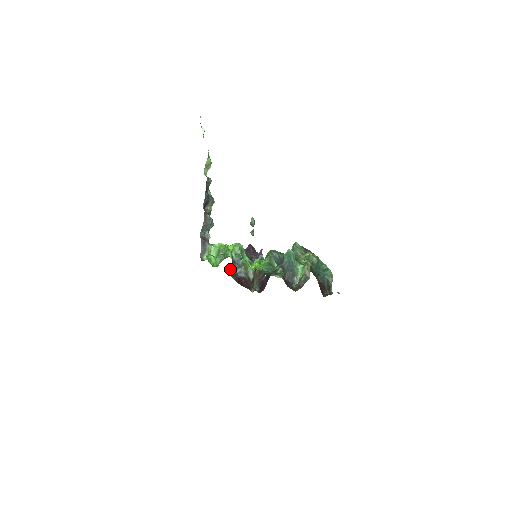
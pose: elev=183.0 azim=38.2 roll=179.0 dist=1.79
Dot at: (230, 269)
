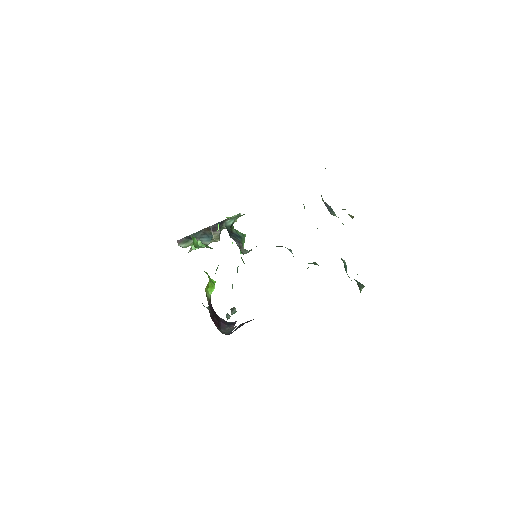
Dot at: (226, 225)
